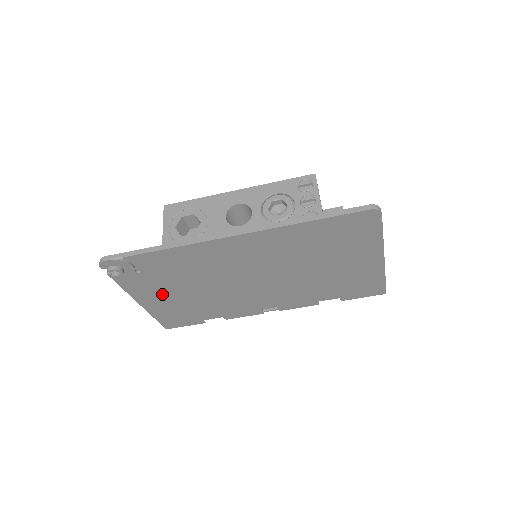
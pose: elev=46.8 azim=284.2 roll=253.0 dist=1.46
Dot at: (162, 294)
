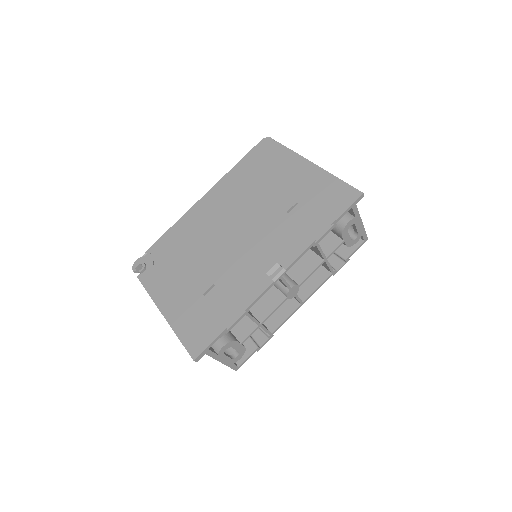
Dot at: (176, 288)
